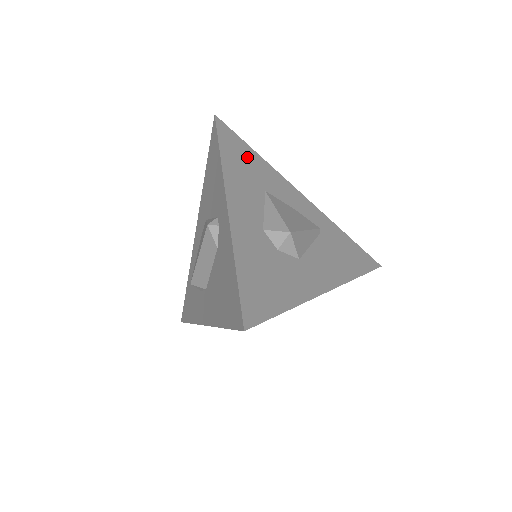
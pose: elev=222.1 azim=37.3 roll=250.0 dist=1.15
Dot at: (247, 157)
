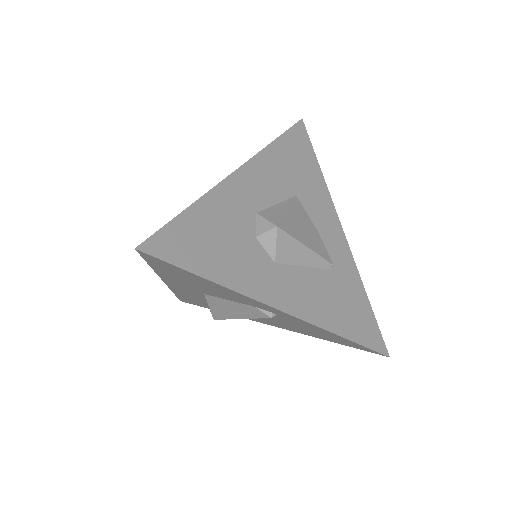
Dot at: (304, 163)
